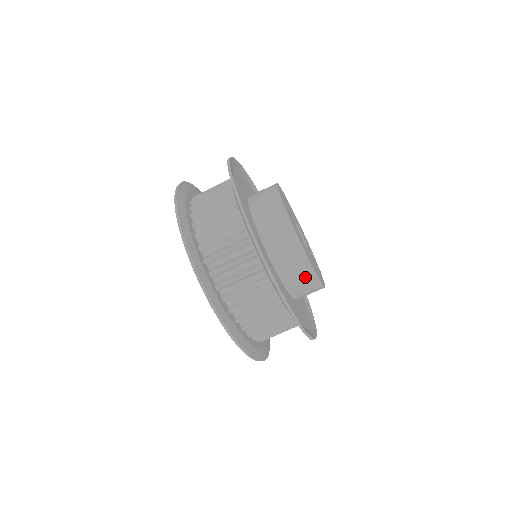
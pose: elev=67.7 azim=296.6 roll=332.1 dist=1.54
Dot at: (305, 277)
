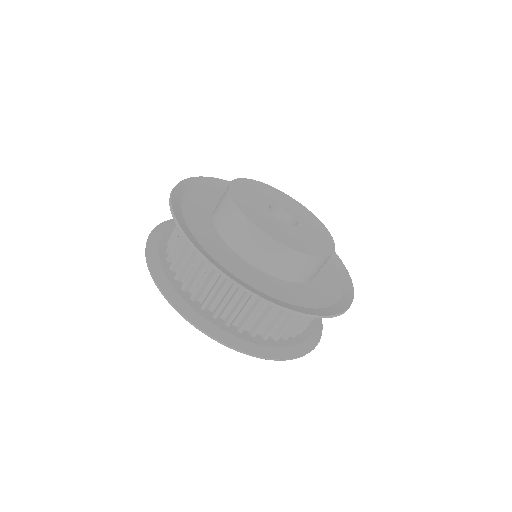
Dot at: (277, 254)
